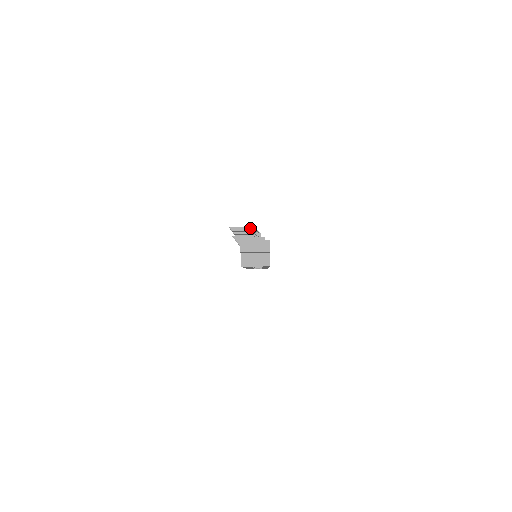
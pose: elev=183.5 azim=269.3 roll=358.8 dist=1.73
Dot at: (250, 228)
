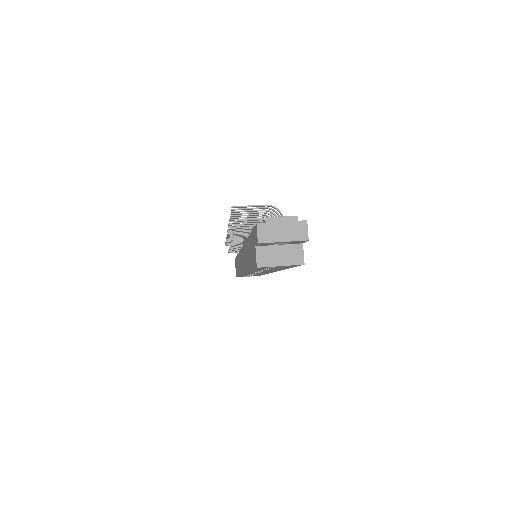
Dot at: (263, 207)
